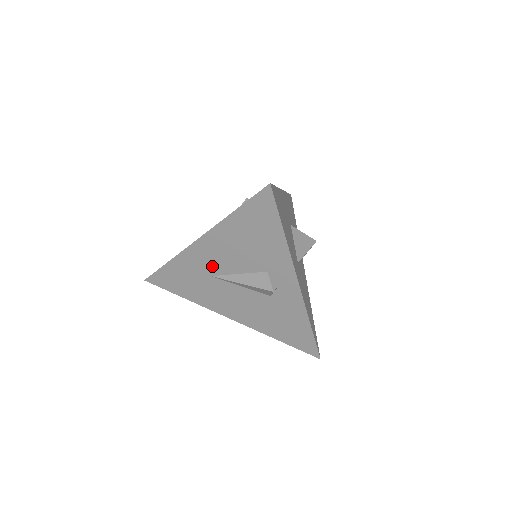
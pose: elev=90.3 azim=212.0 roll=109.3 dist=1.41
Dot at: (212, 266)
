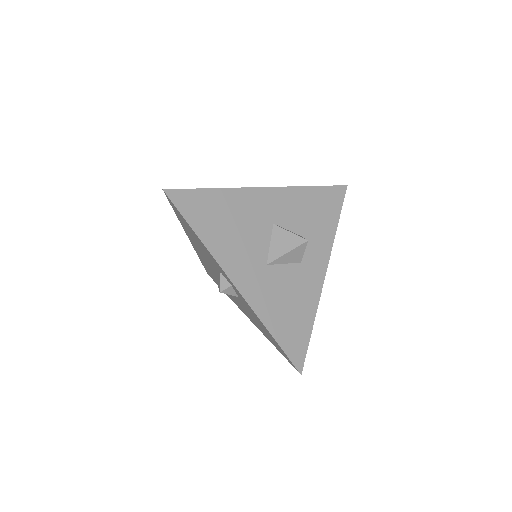
Dot at: (208, 264)
